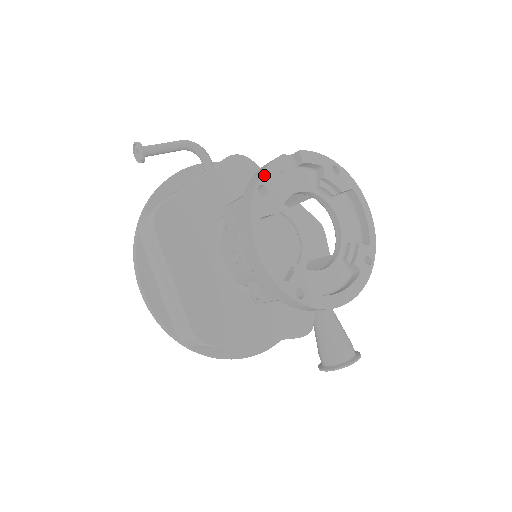
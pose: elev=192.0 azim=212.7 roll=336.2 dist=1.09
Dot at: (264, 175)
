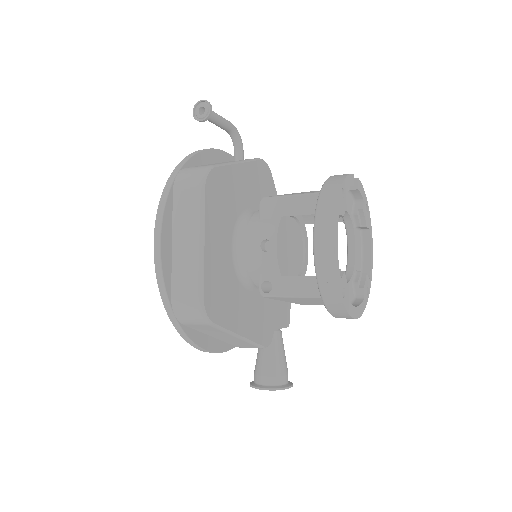
Dot at: (345, 182)
